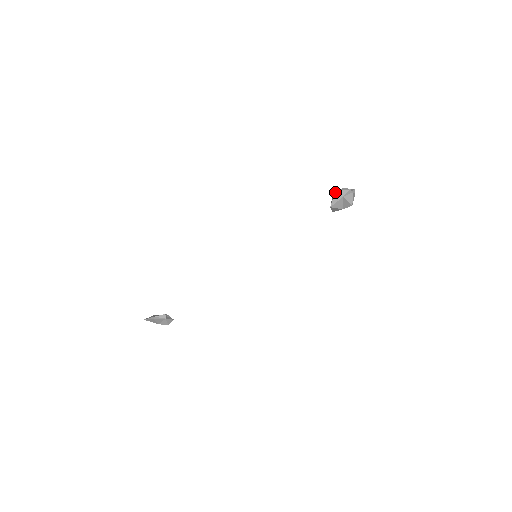
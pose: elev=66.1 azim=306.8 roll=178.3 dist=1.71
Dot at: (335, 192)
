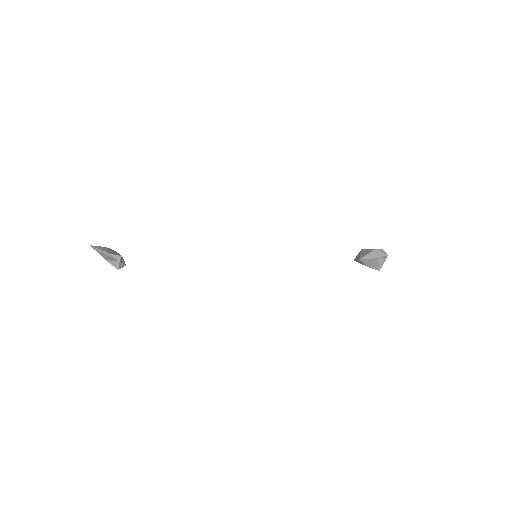
Dot at: (374, 250)
